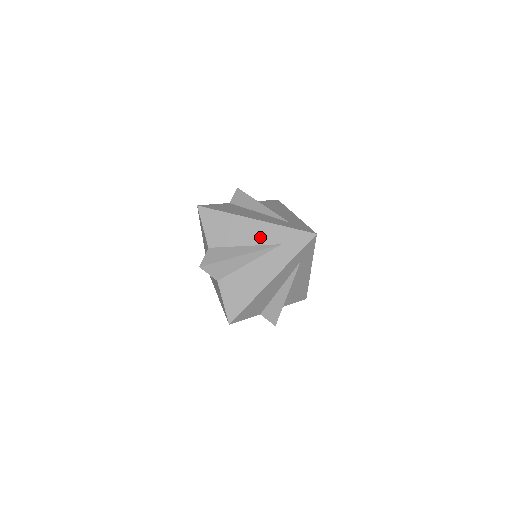
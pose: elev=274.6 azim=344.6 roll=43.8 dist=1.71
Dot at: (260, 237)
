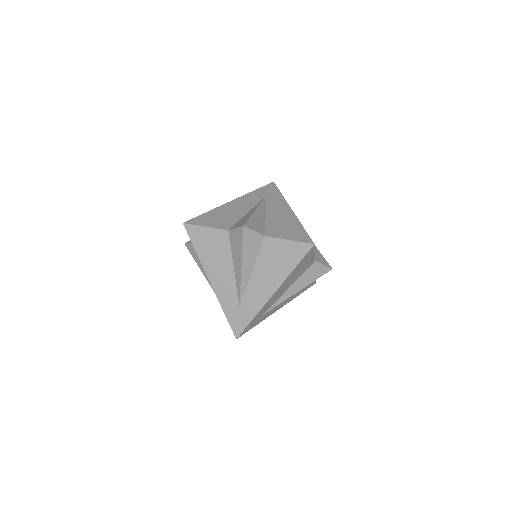
Dot at: (249, 203)
